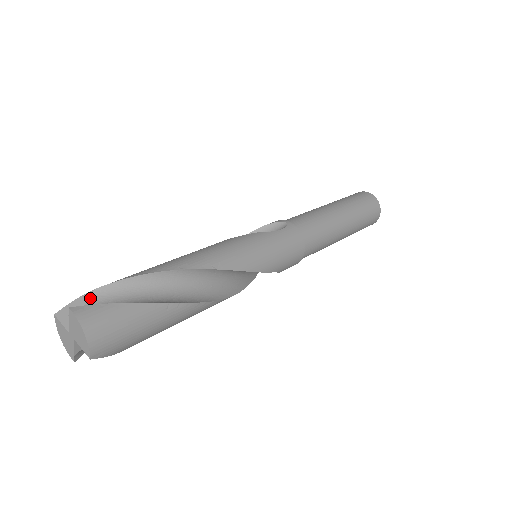
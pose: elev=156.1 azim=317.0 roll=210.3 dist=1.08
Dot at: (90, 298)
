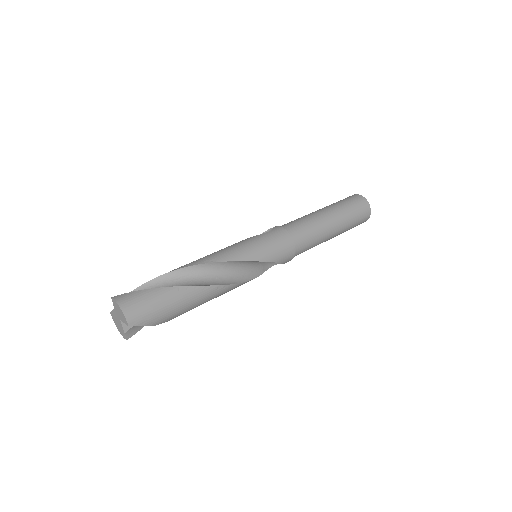
Dot at: occluded
